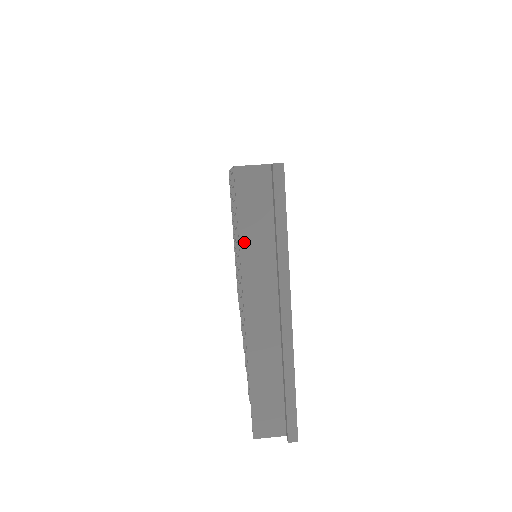
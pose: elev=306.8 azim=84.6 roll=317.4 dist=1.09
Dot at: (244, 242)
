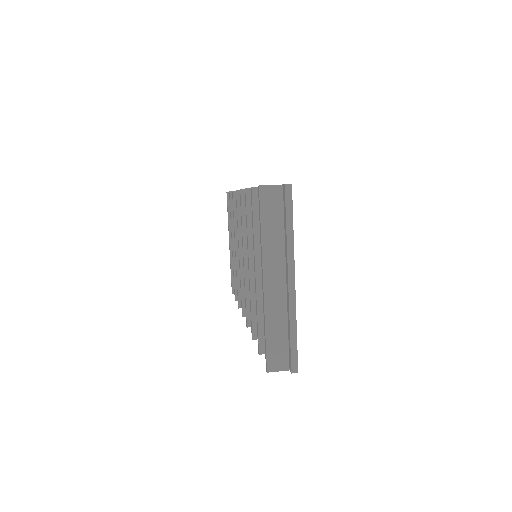
Dot at: (264, 235)
